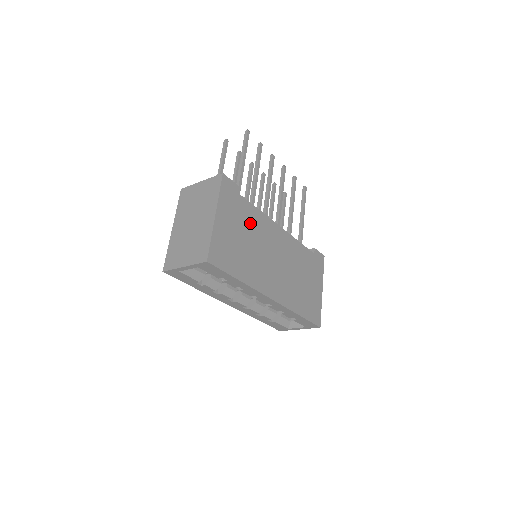
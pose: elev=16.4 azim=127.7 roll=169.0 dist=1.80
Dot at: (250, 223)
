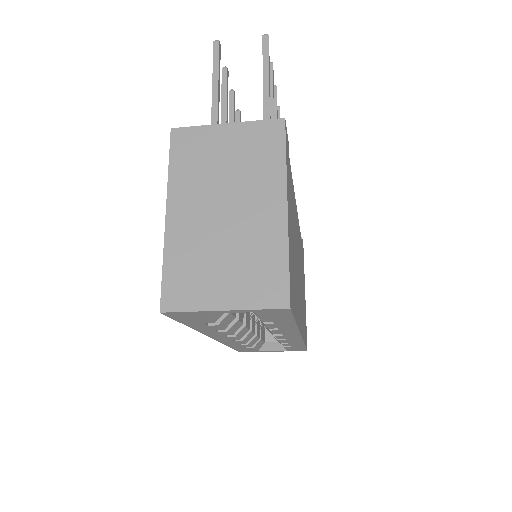
Dot at: (293, 213)
